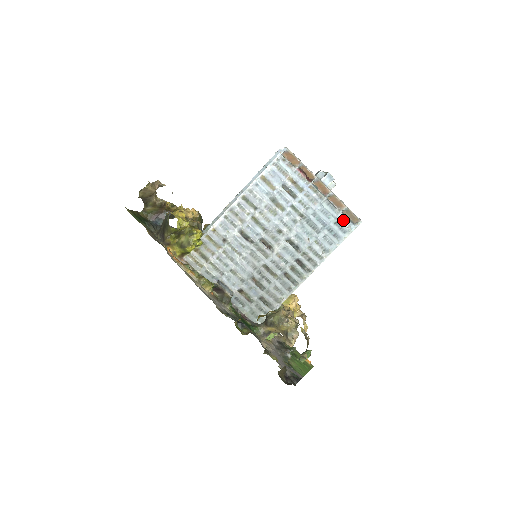
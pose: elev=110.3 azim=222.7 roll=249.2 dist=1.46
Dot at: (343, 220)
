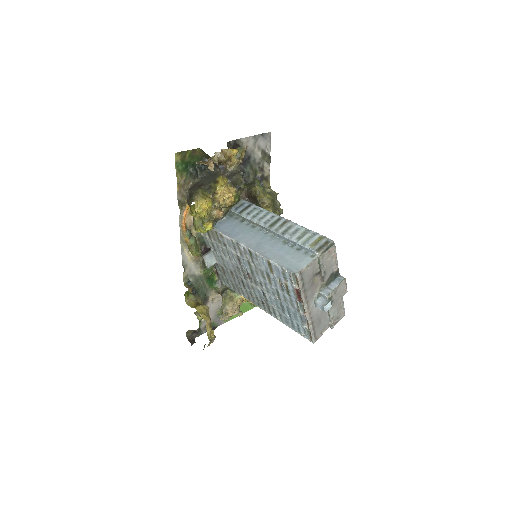
Dot at: (303, 329)
